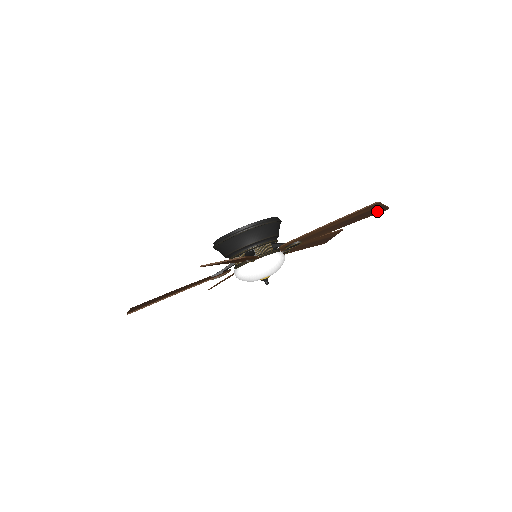
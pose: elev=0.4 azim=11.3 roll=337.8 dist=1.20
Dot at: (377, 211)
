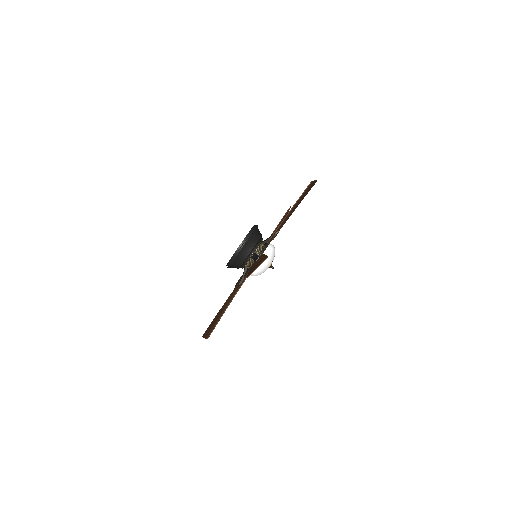
Dot at: (312, 186)
